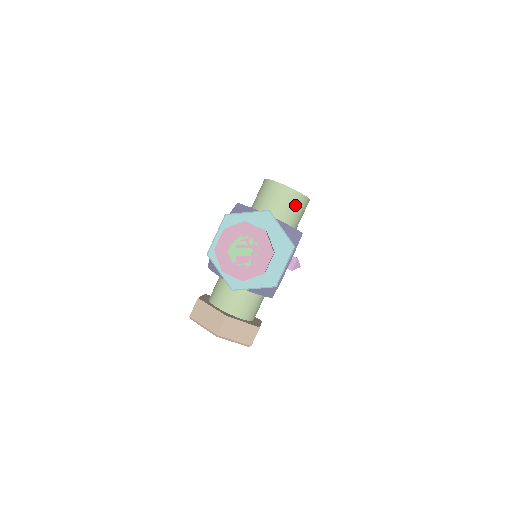
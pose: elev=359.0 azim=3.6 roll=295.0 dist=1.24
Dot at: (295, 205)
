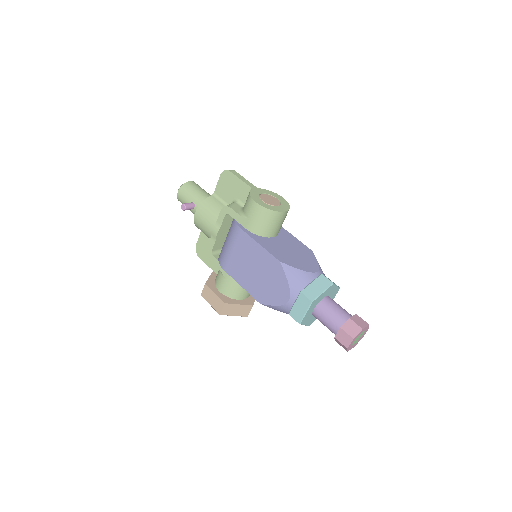
Dot at: occluded
